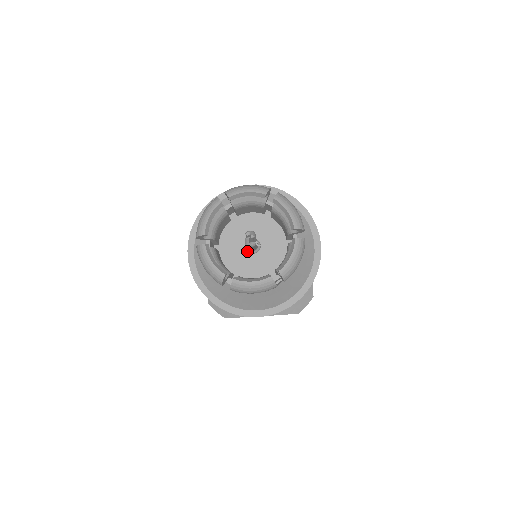
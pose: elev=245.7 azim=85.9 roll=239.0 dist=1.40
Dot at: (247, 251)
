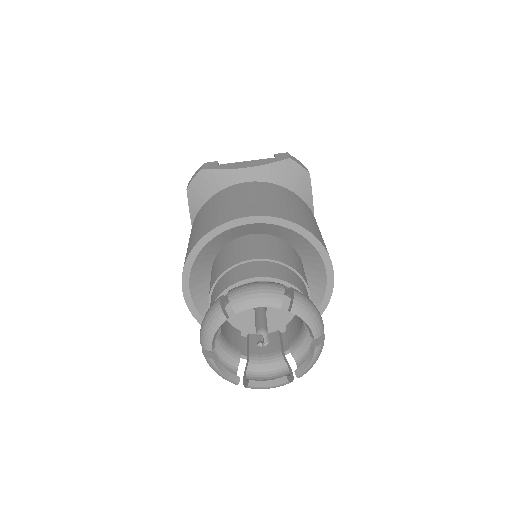
Dot at: occluded
